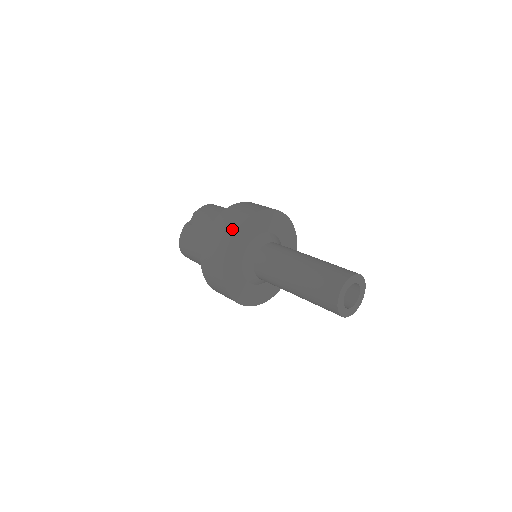
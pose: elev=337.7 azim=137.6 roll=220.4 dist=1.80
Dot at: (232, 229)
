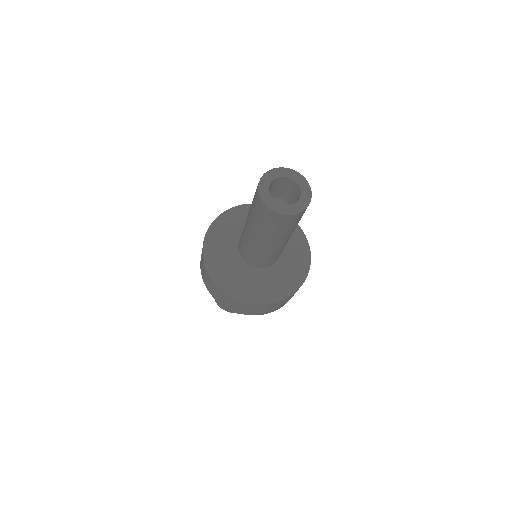
Dot at: occluded
